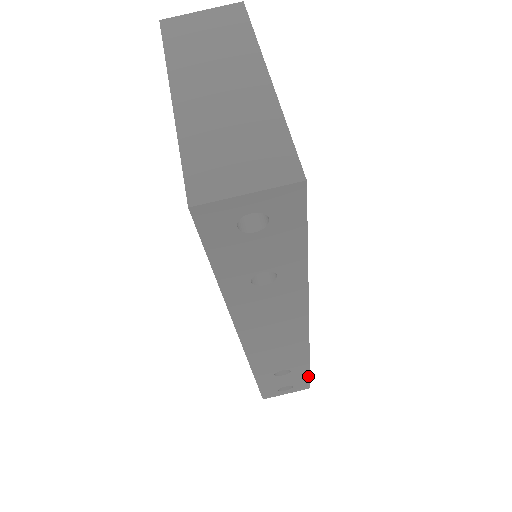
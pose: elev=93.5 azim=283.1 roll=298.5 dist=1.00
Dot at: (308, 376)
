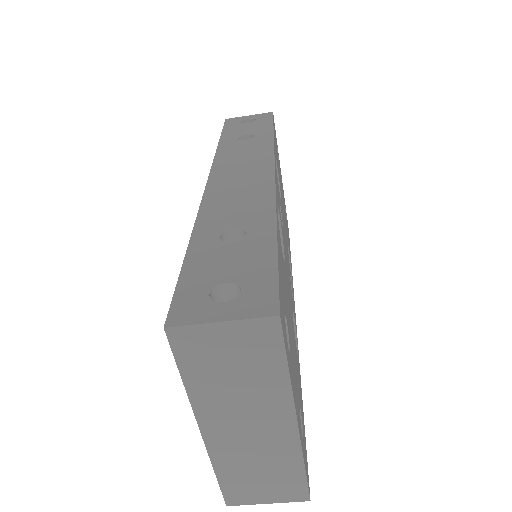
Dot at: occluded
